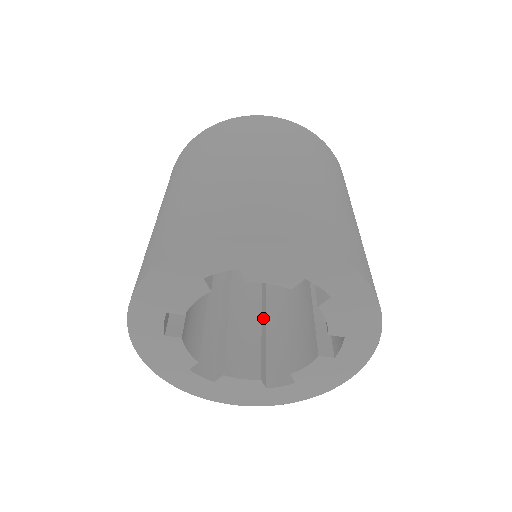
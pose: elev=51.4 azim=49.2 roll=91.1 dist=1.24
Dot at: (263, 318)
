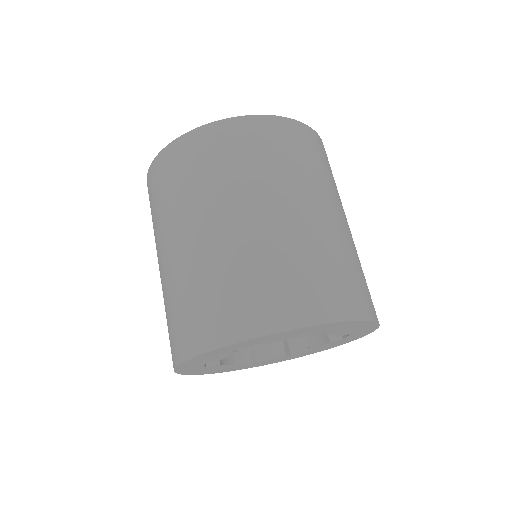
Dot at: occluded
